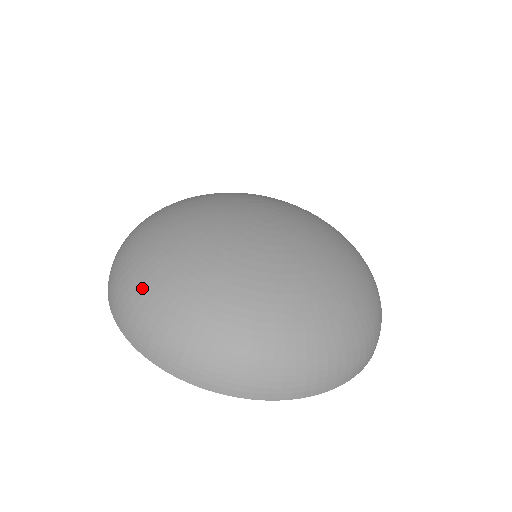
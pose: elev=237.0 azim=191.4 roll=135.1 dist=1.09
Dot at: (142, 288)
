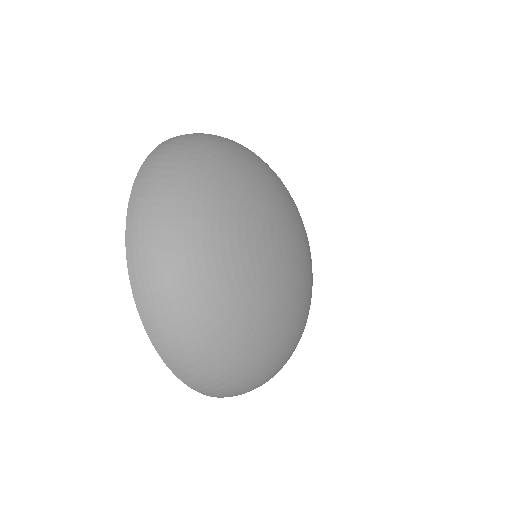
Dot at: (179, 233)
